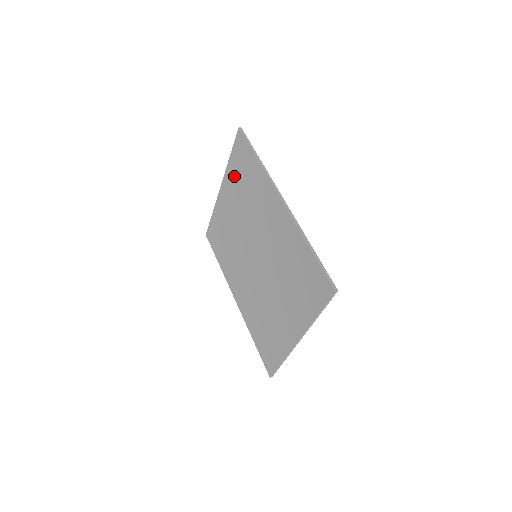
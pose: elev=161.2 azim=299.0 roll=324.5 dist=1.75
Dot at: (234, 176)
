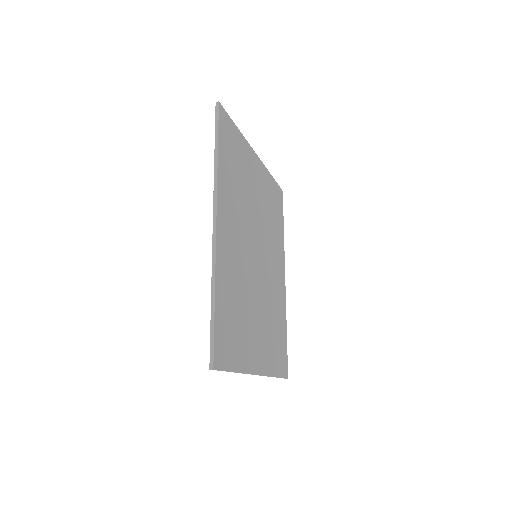
Dot at: occluded
